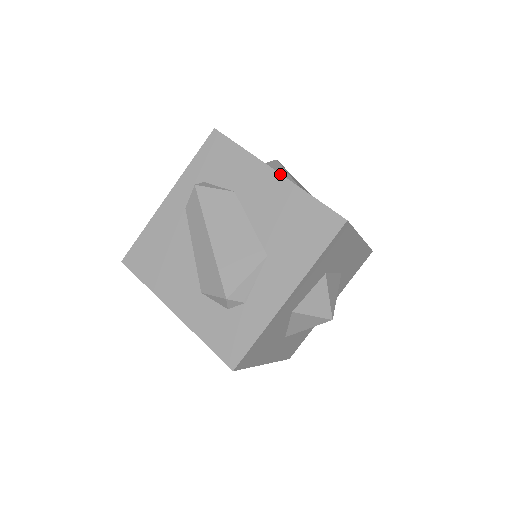
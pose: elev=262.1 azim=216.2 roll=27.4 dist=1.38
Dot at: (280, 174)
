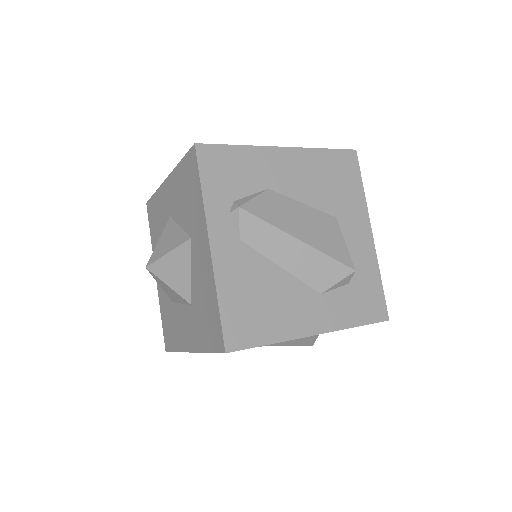
Dot at: (289, 147)
